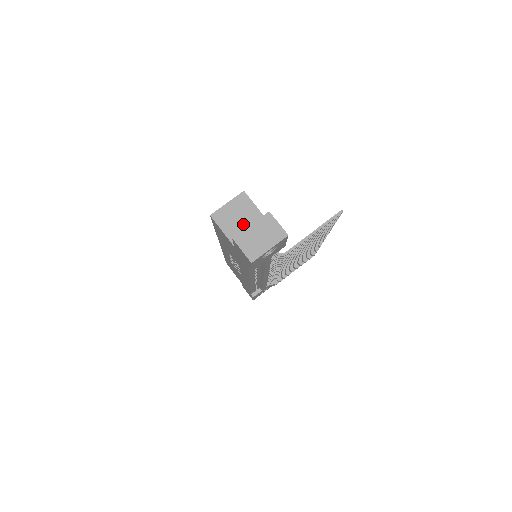
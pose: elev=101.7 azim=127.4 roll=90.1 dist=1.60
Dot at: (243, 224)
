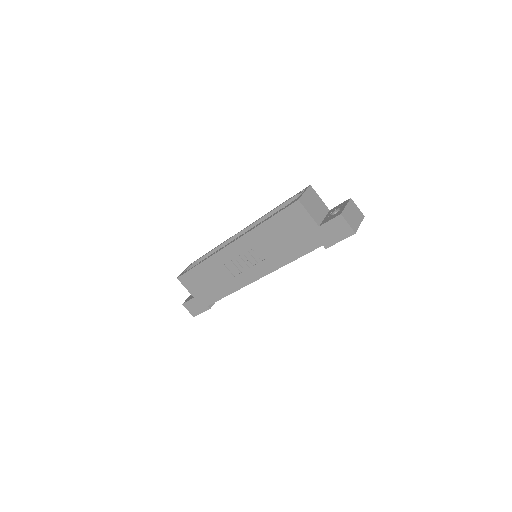
Dot at: (318, 210)
